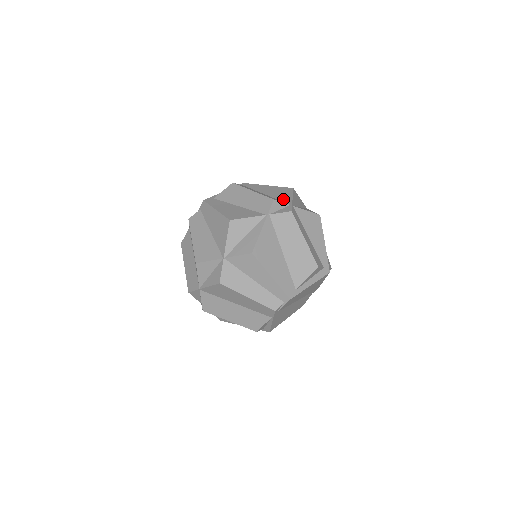
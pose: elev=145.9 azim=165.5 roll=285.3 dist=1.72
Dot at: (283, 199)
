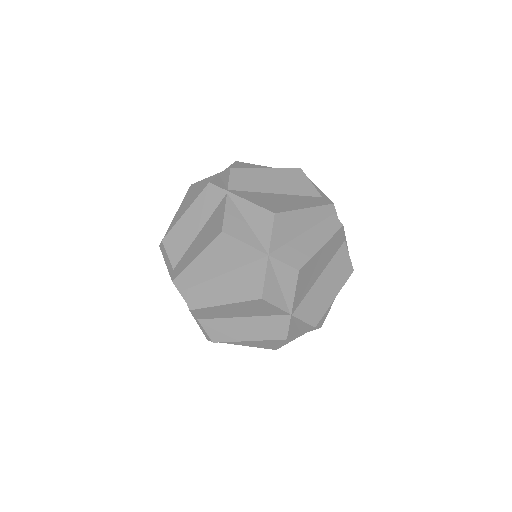
Dot at: occluded
